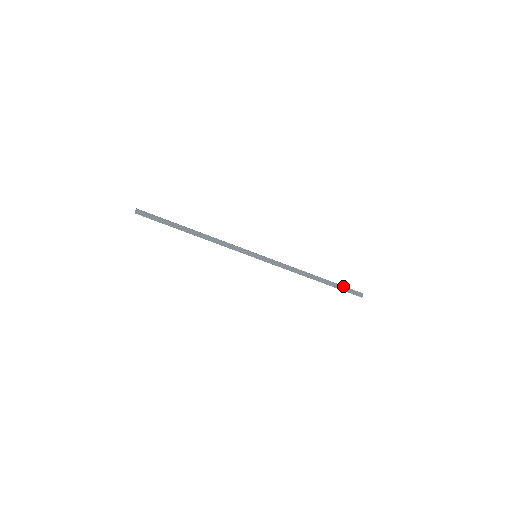
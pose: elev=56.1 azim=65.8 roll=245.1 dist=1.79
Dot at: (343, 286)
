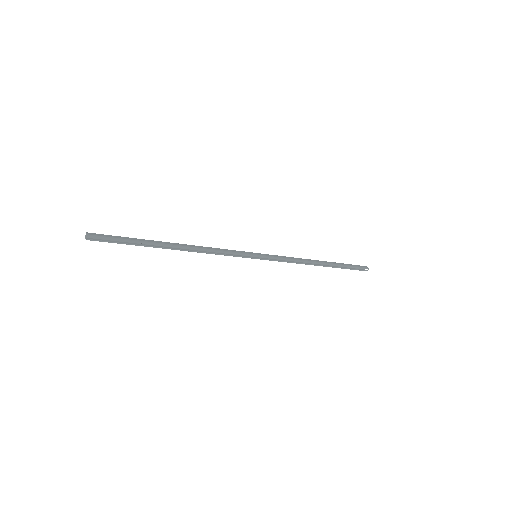
Dot at: occluded
